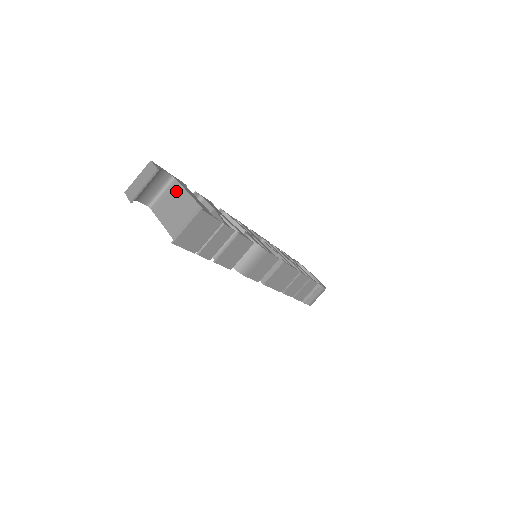
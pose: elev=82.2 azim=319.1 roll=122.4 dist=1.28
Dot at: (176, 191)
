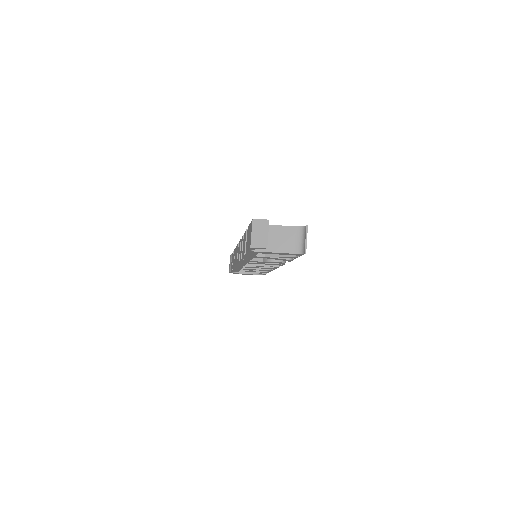
Dot at: occluded
